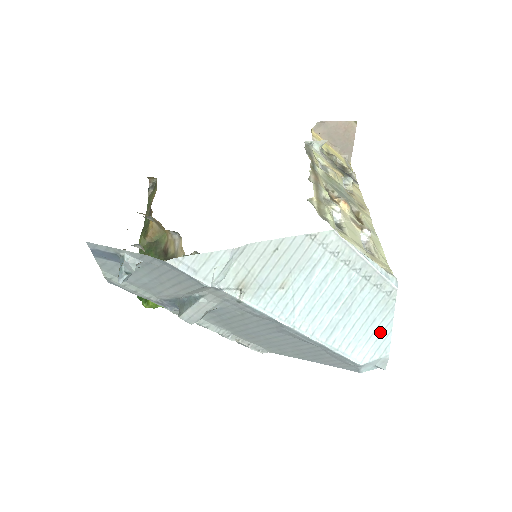
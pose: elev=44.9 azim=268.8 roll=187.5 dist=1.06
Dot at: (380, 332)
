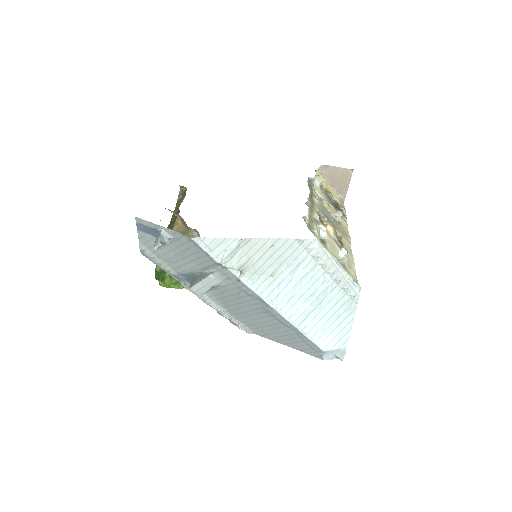
Dot at: (342, 327)
